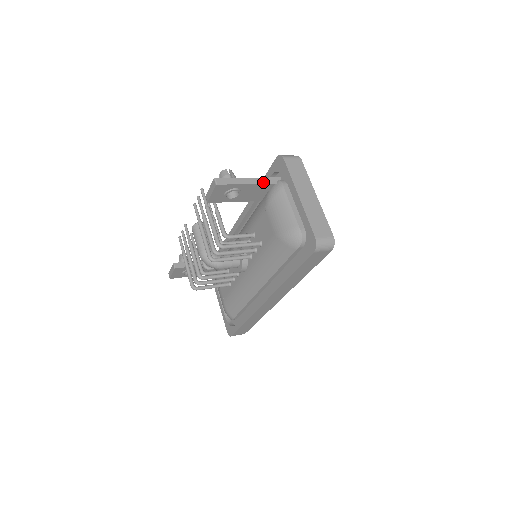
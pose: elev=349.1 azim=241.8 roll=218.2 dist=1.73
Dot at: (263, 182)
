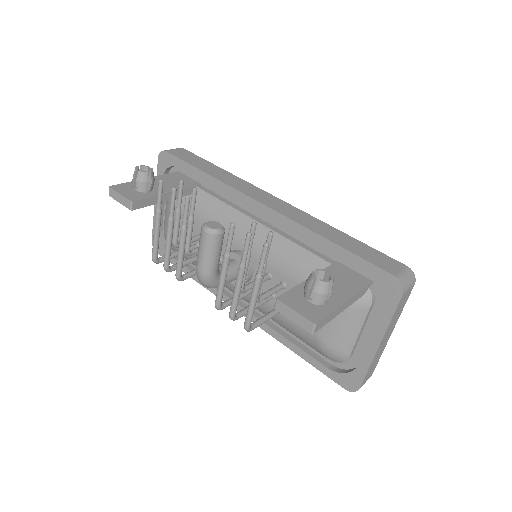
Dot at: (355, 300)
